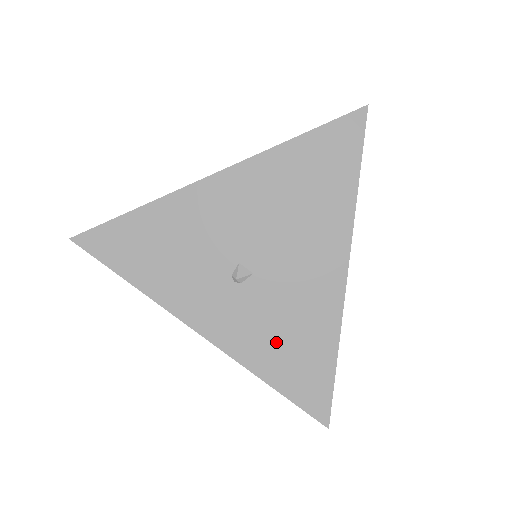
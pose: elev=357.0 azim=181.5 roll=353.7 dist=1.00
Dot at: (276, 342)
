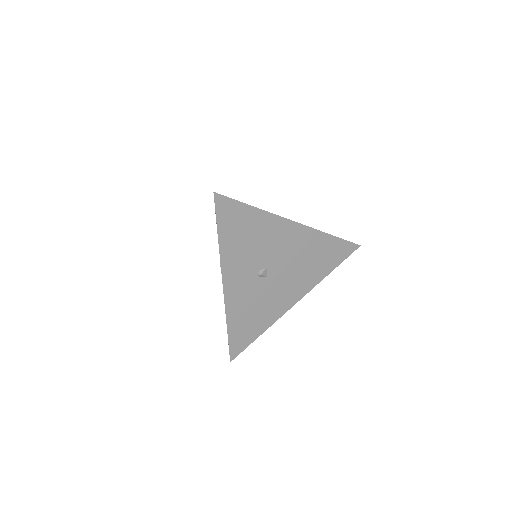
Dot at: (247, 312)
